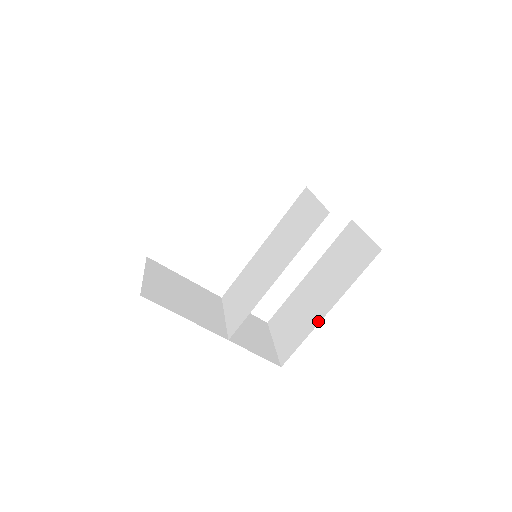
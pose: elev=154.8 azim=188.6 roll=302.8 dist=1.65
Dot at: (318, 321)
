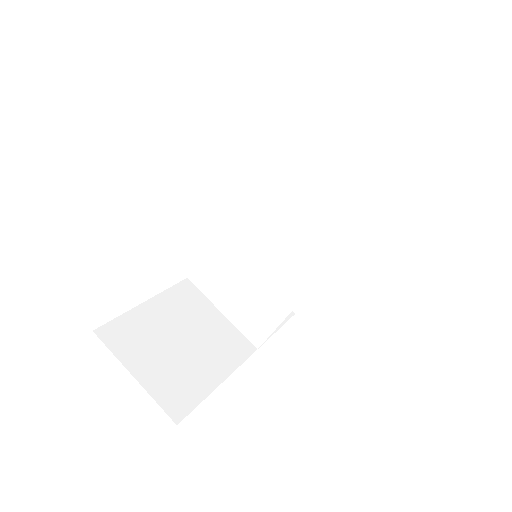
Dot at: (332, 268)
